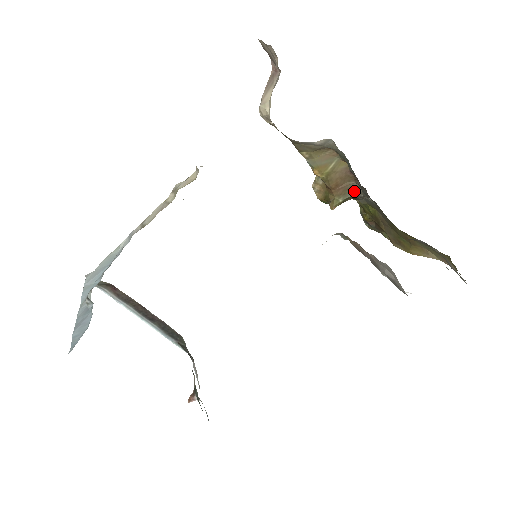
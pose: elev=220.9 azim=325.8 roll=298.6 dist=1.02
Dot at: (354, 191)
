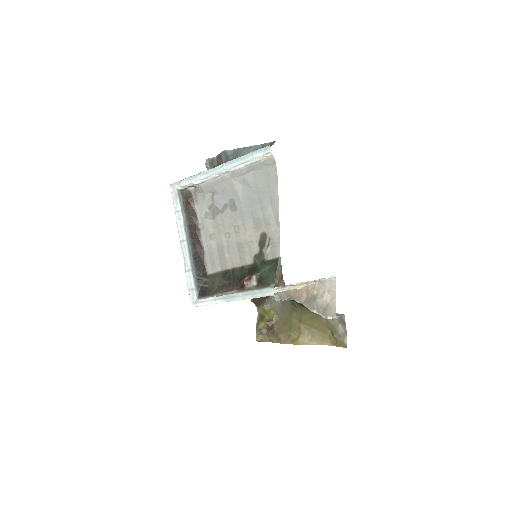
Dot at: occluded
